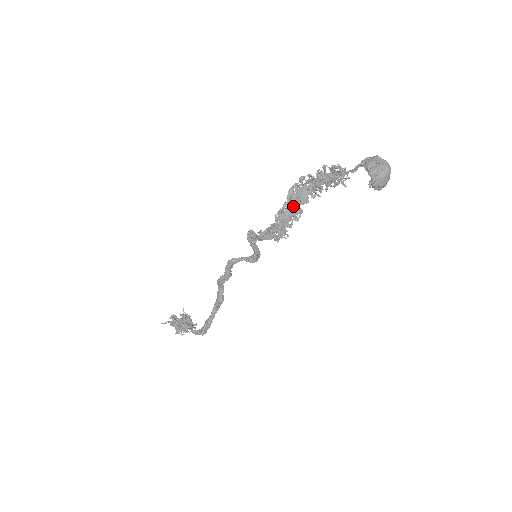
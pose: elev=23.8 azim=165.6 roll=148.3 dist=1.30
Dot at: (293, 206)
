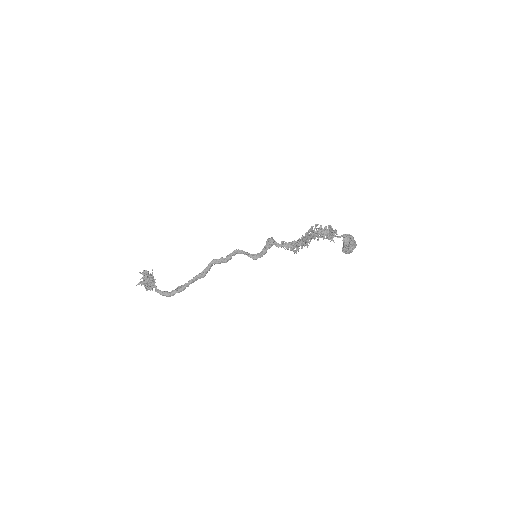
Dot at: (309, 237)
